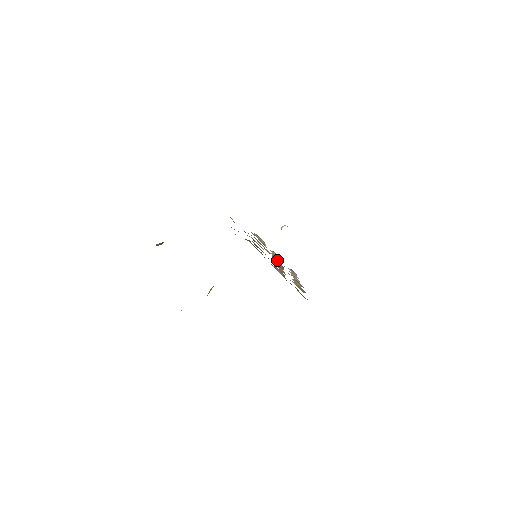
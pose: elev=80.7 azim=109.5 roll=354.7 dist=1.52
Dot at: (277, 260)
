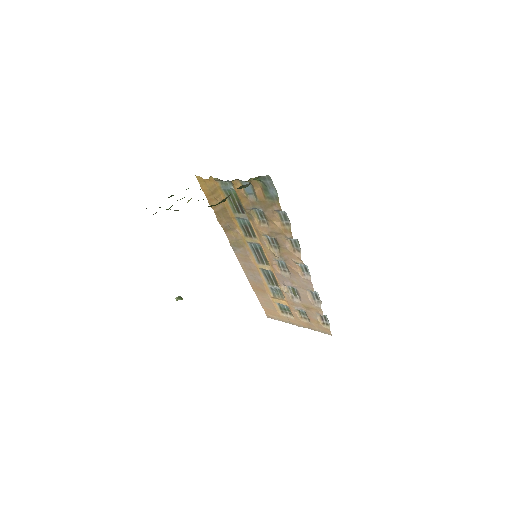
Dot at: (285, 273)
